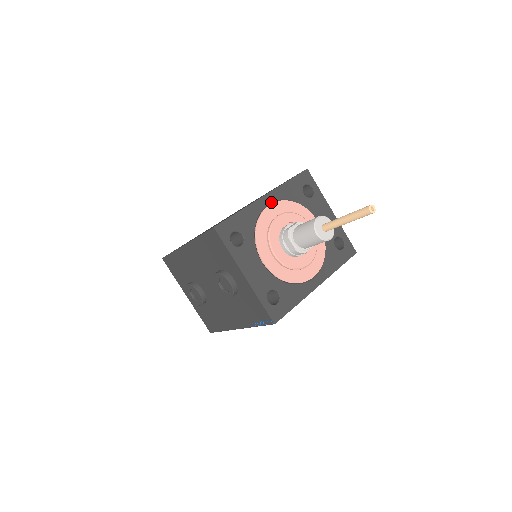
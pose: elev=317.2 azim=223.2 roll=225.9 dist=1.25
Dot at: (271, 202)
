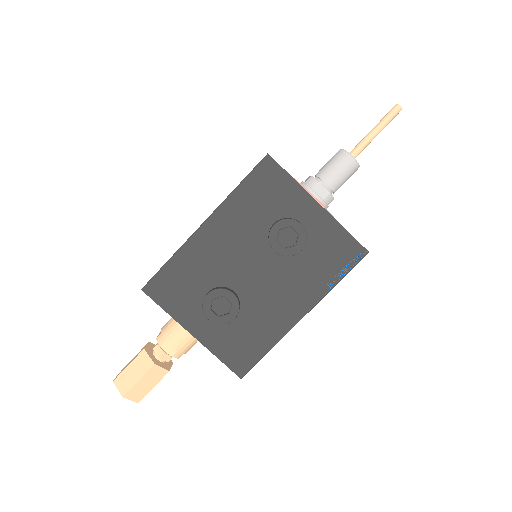
Dot at: occluded
